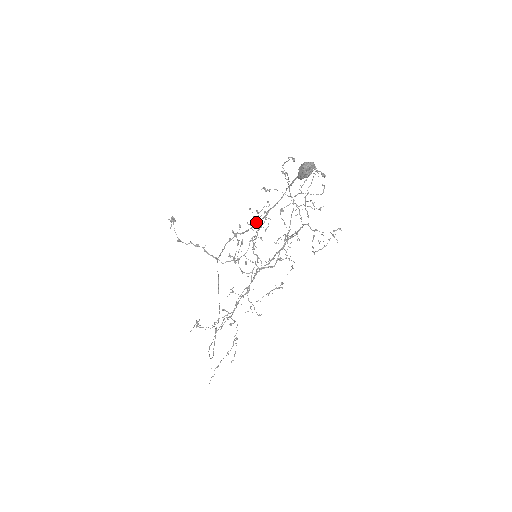
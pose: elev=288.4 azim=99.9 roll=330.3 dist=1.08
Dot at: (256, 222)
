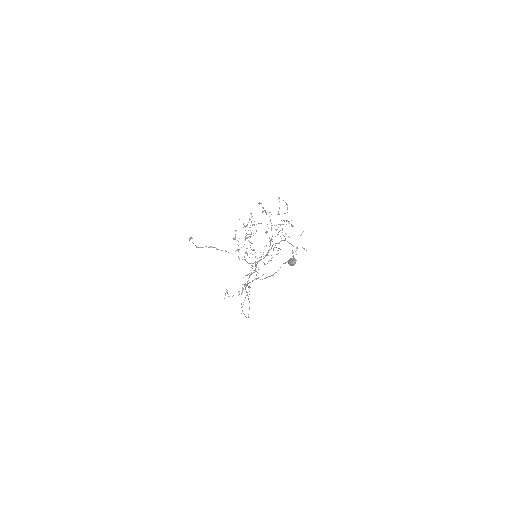
Dot at: (267, 277)
